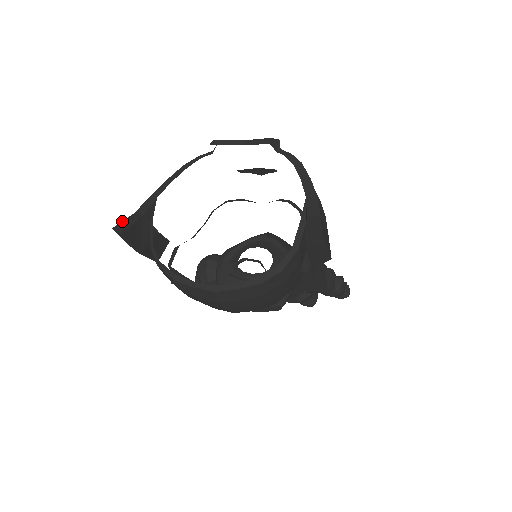
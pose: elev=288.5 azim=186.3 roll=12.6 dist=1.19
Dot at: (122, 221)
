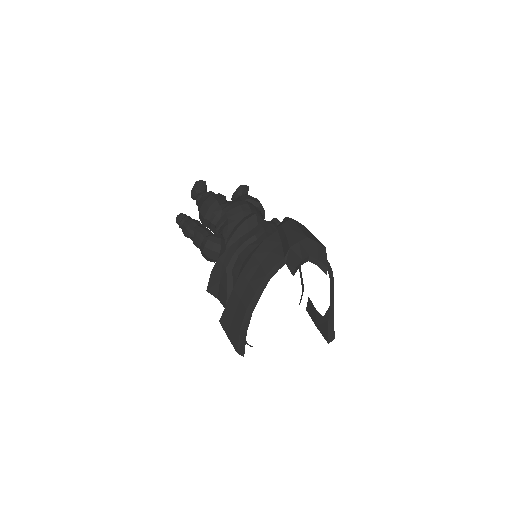
Dot at: (239, 342)
